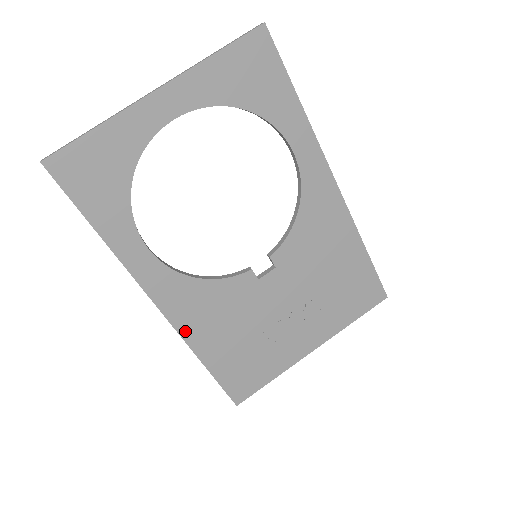
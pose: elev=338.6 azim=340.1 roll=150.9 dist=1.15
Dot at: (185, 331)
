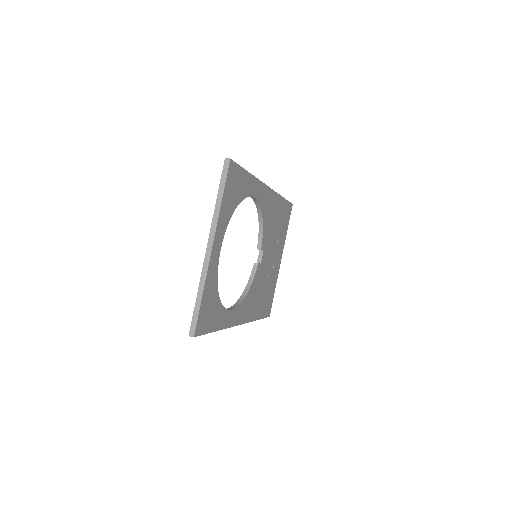
Dot at: (250, 318)
